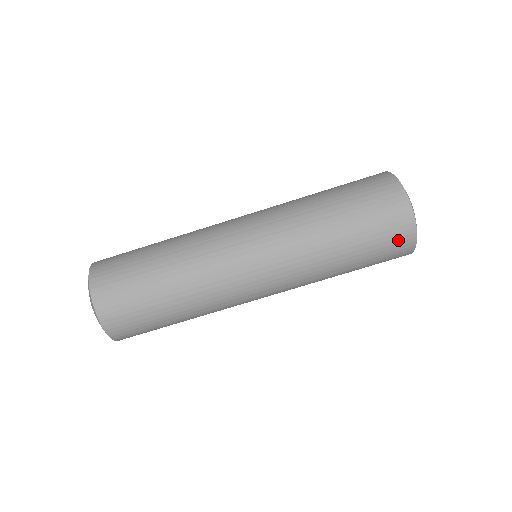
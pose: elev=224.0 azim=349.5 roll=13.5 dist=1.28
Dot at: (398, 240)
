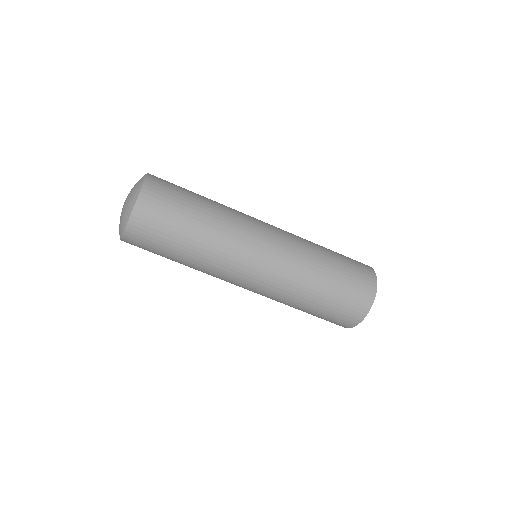
Dot at: (334, 323)
